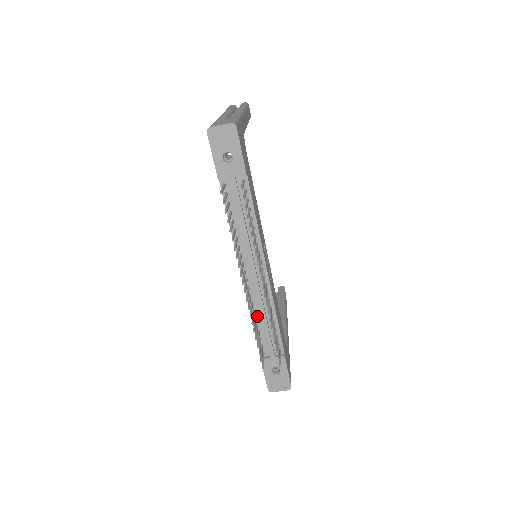
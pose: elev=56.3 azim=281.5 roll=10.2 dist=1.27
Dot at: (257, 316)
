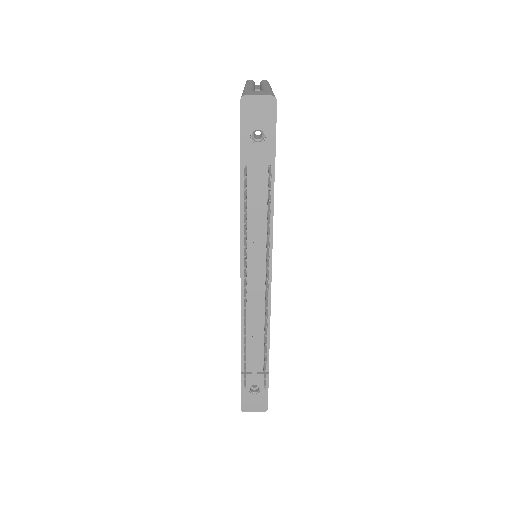
Dot at: (248, 325)
